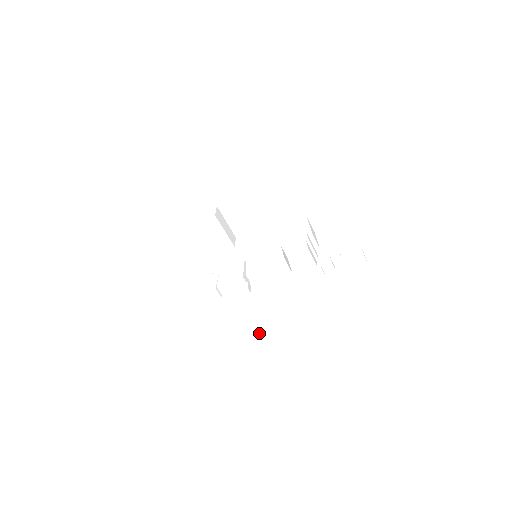
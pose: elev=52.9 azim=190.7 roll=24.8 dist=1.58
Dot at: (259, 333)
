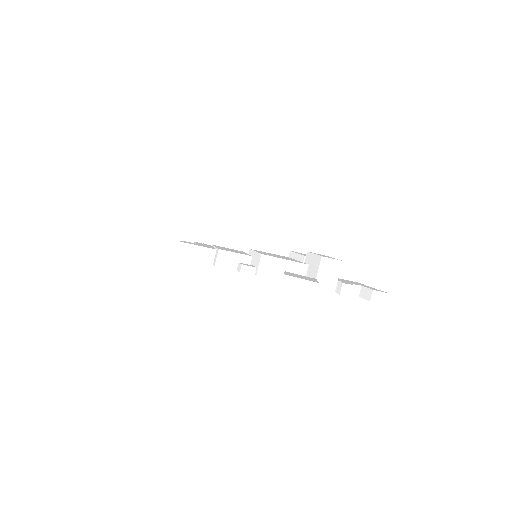
Dot at: (314, 281)
